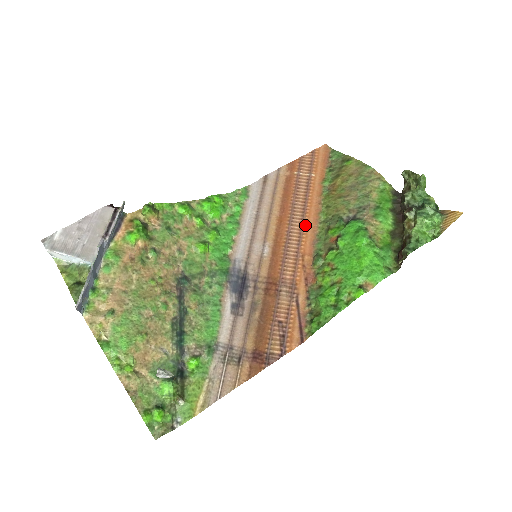
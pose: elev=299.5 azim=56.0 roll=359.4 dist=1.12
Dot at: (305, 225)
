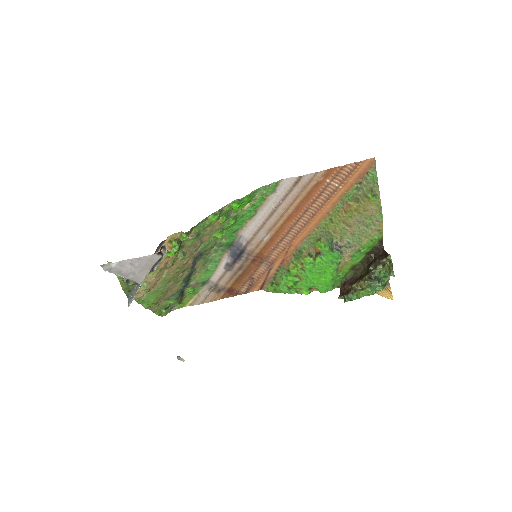
Dot at: (306, 226)
